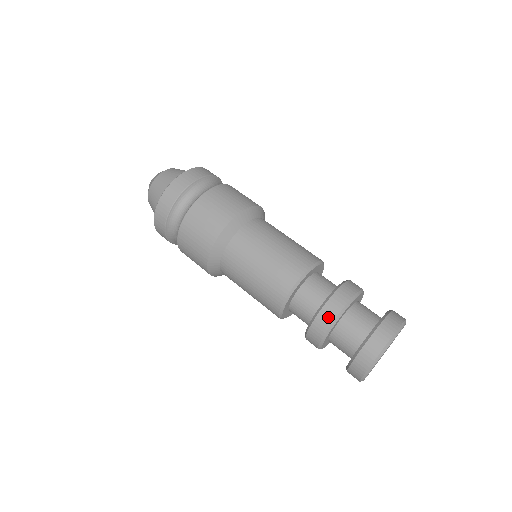
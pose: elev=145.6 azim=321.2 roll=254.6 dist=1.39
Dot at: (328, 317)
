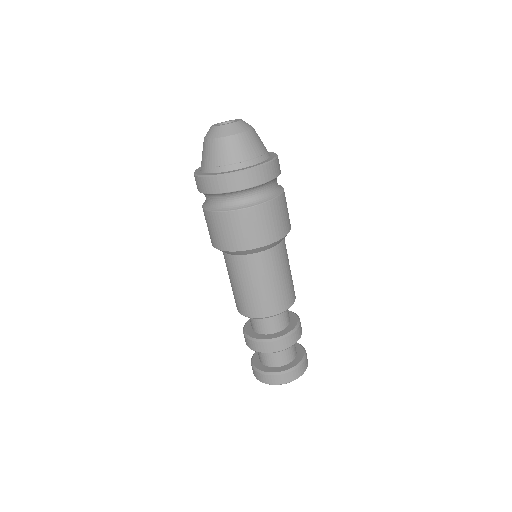
Dot at: (270, 349)
